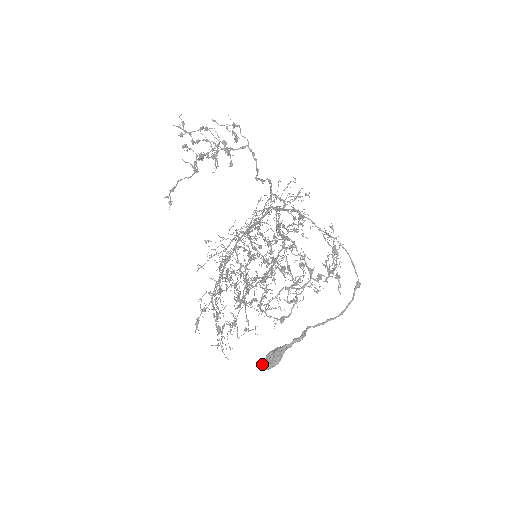
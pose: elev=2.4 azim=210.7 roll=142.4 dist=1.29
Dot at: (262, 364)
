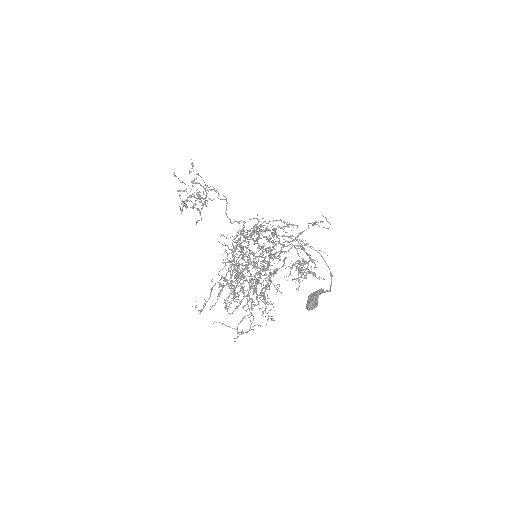
Dot at: (310, 300)
